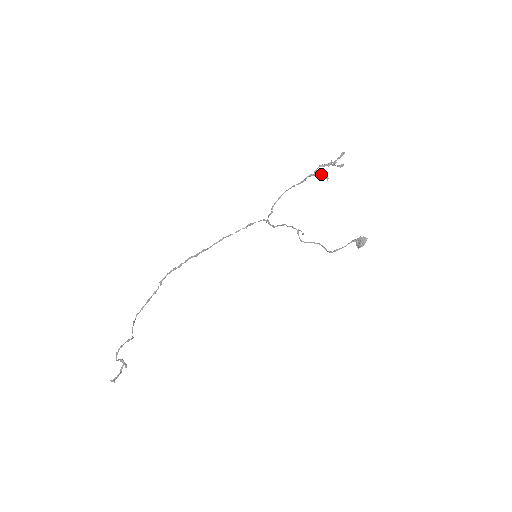
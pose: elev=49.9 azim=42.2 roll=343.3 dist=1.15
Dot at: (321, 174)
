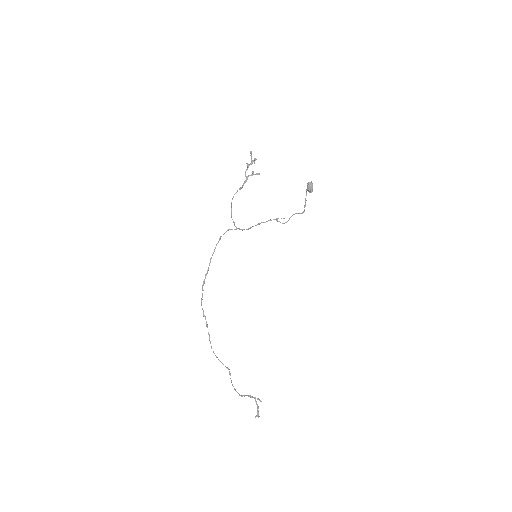
Dot at: (251, 175)
